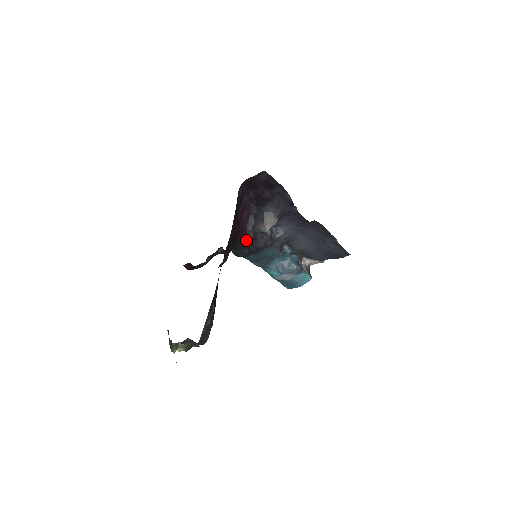
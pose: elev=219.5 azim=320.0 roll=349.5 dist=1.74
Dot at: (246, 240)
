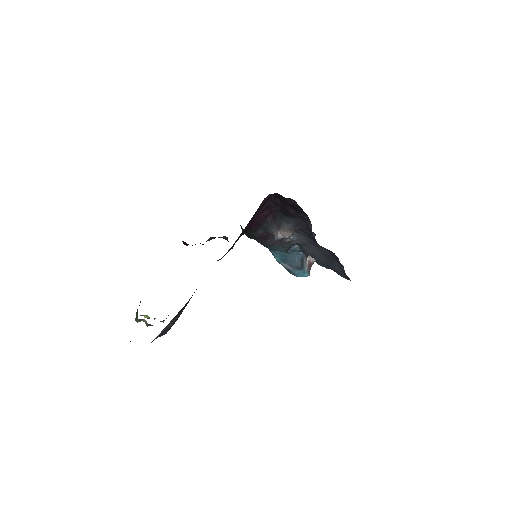
Dot at: (257, 232)
